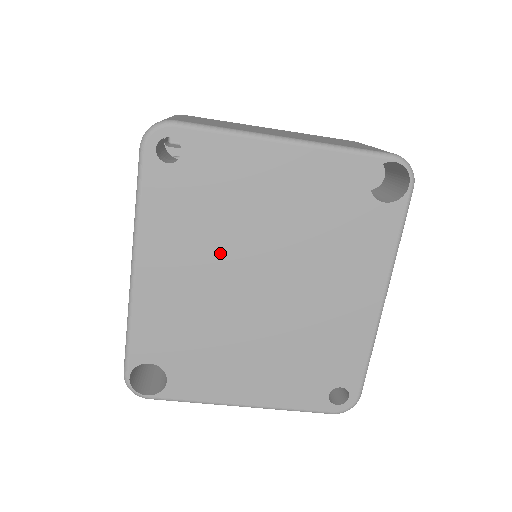
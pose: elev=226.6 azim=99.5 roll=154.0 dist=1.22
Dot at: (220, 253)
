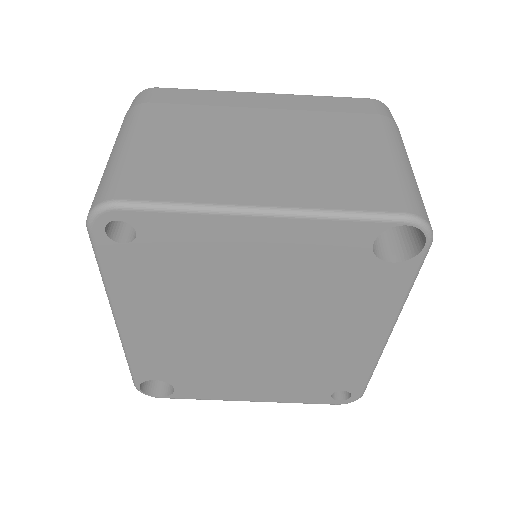
Dot at: (203, 310)
